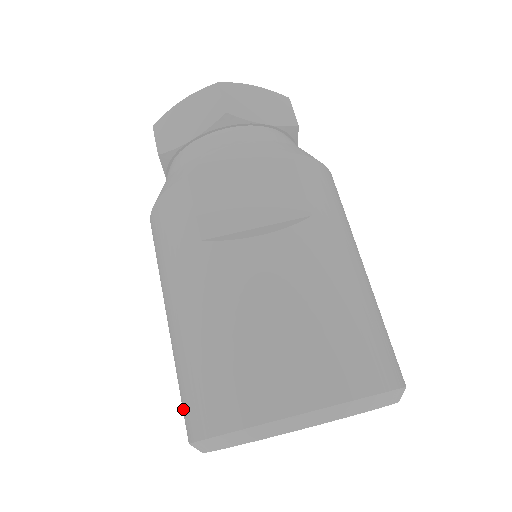
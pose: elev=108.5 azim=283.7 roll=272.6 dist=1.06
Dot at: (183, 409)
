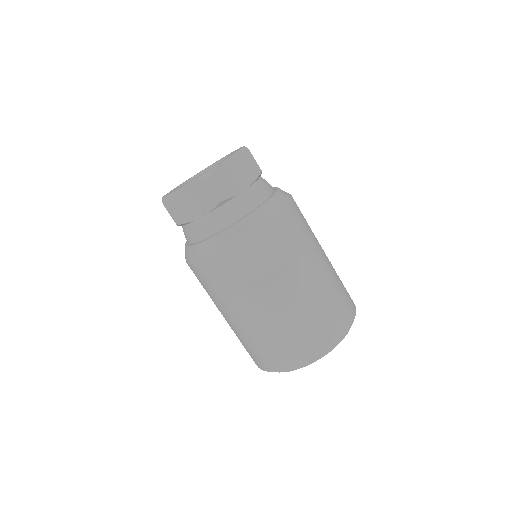
Dot at: (250, 355)
